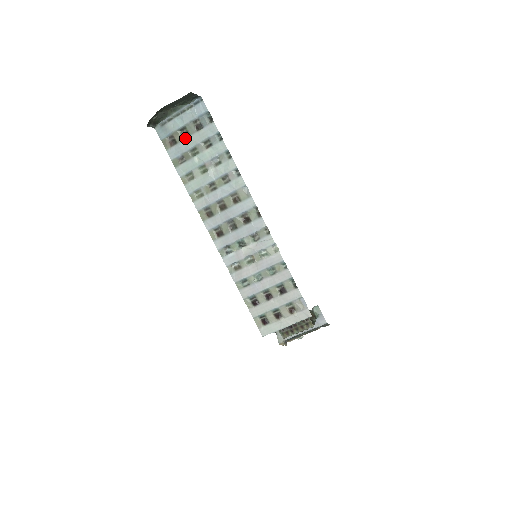
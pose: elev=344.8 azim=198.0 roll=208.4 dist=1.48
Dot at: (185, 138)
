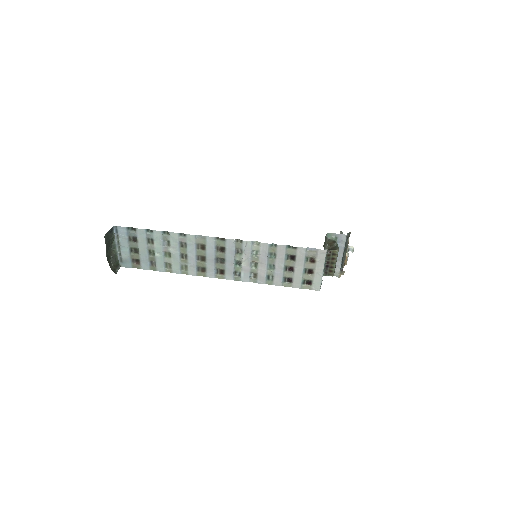
Dot at: (138, 253)
